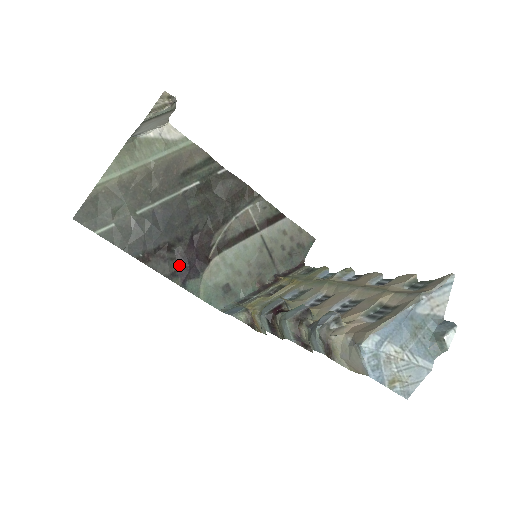
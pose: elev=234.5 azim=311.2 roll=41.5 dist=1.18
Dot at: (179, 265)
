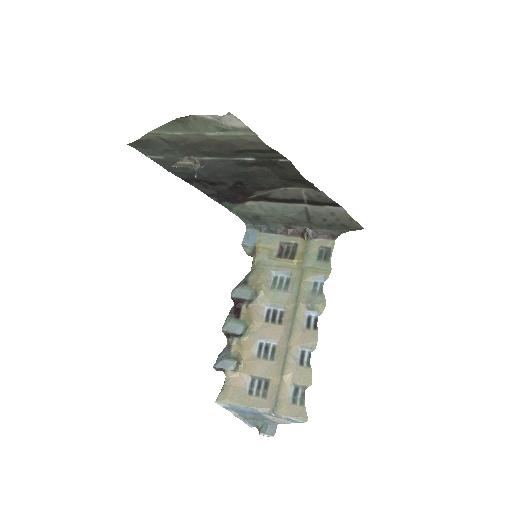
Dot at: (219, 193)
